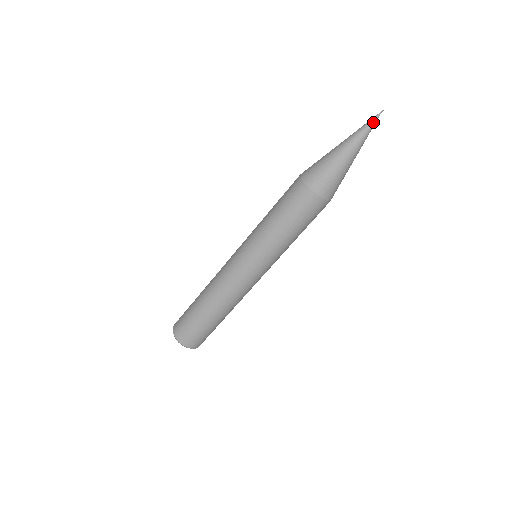
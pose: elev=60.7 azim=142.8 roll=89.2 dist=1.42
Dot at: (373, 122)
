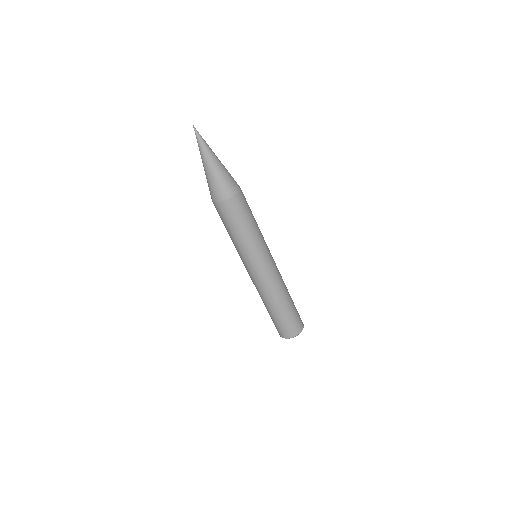
Dot at: (197, 136)
